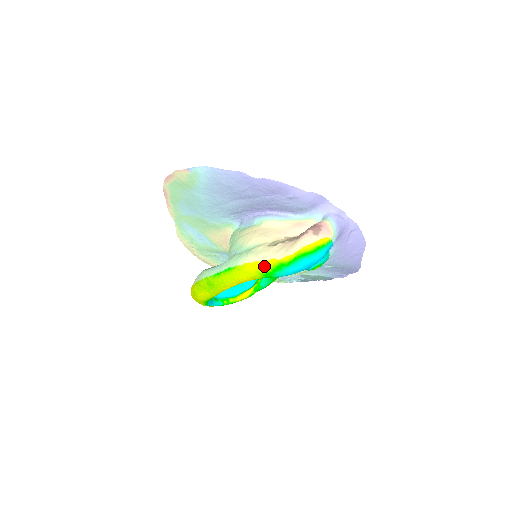
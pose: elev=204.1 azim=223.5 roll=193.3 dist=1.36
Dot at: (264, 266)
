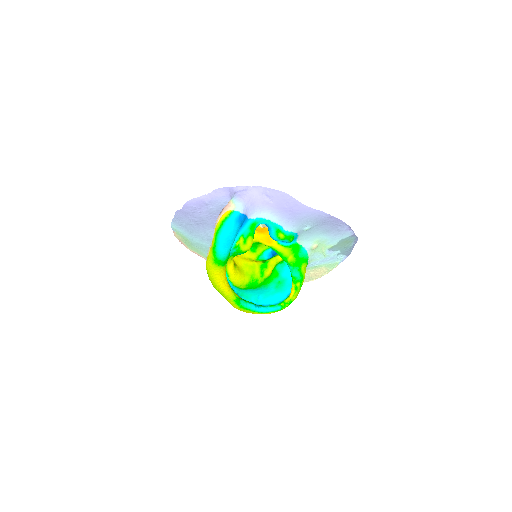
Dot at: (210, 257)
